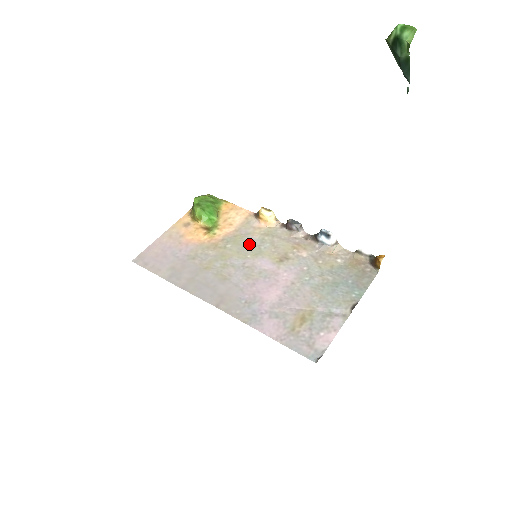
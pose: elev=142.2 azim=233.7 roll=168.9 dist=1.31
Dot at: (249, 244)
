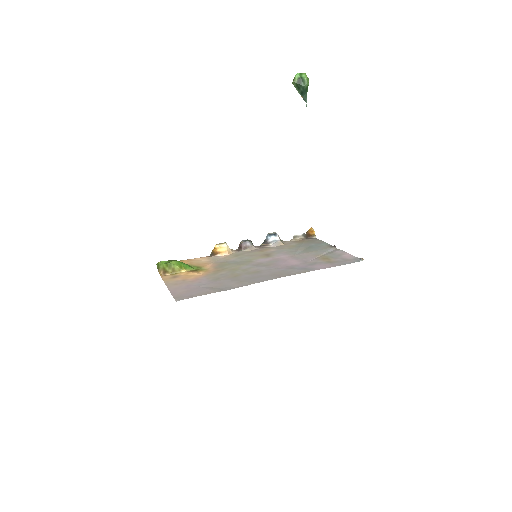
Dot at: (236, 261)
